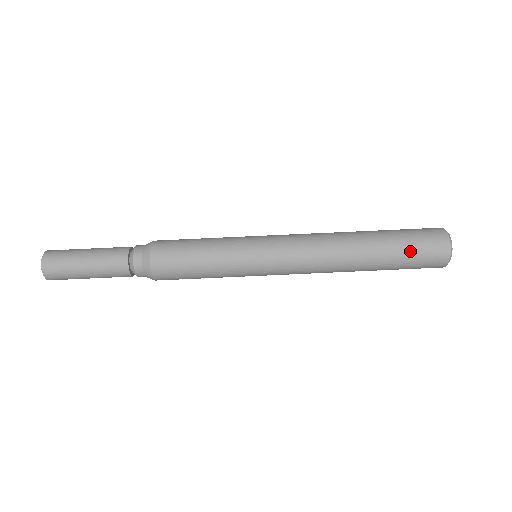
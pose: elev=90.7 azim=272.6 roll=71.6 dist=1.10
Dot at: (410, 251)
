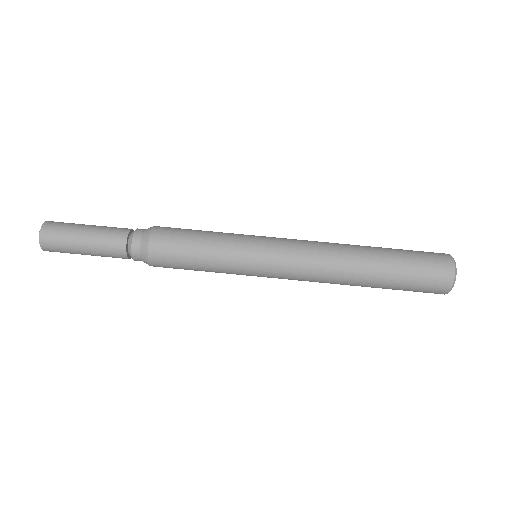
Dot at: (413, 269)
